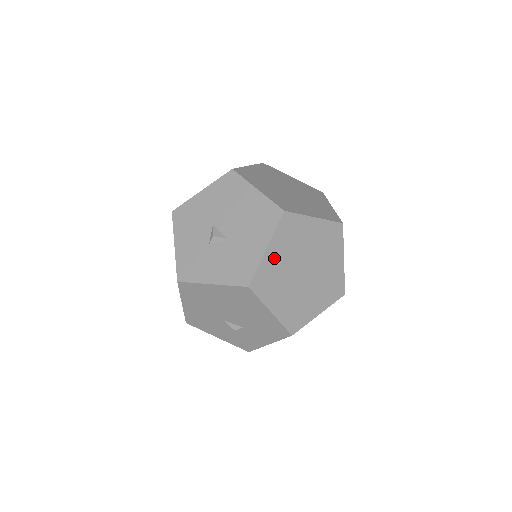
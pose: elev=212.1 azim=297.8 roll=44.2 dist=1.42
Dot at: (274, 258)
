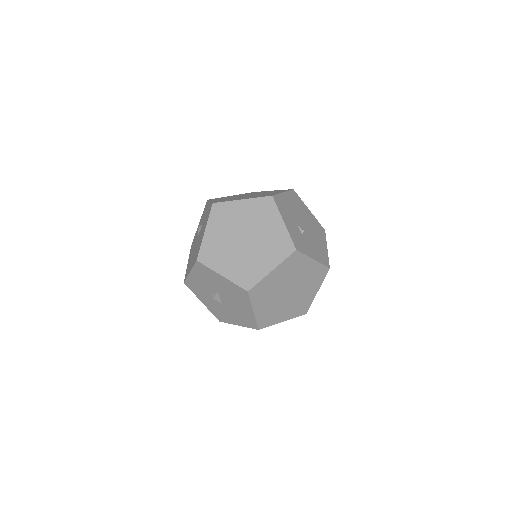
Dot at: occluded
